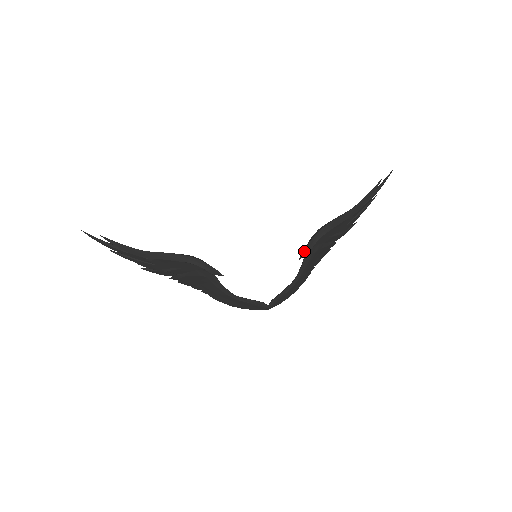
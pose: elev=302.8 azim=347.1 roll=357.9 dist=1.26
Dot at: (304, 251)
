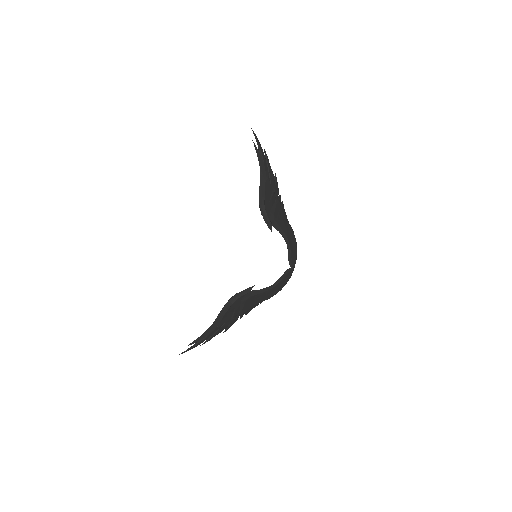
Dot at: (268, 225)
